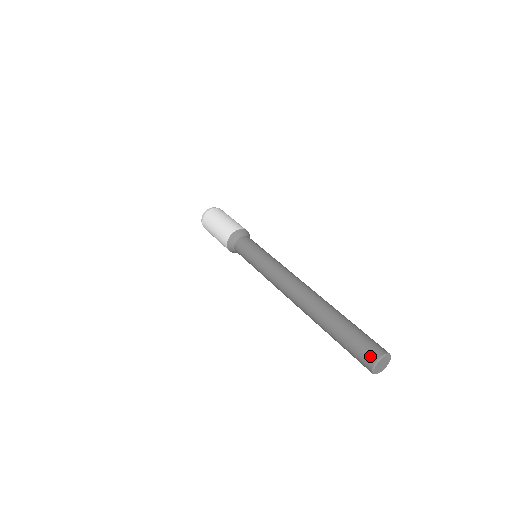
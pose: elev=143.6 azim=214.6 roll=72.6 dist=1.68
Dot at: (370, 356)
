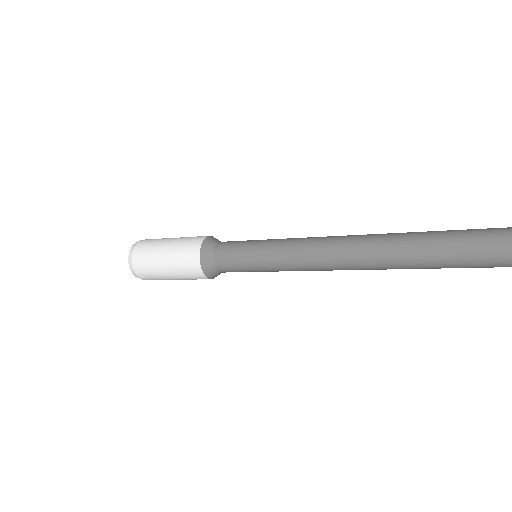
Dot at: out of frame
